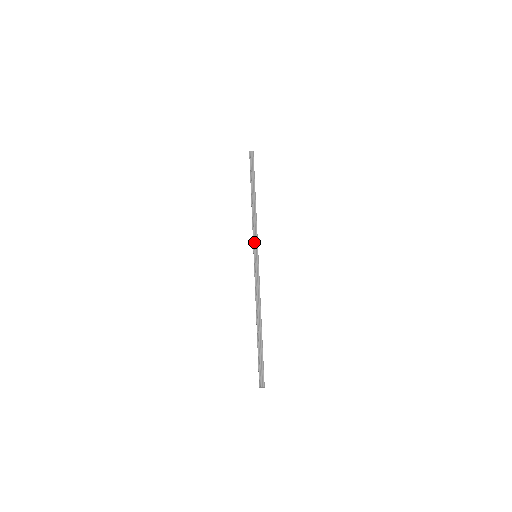
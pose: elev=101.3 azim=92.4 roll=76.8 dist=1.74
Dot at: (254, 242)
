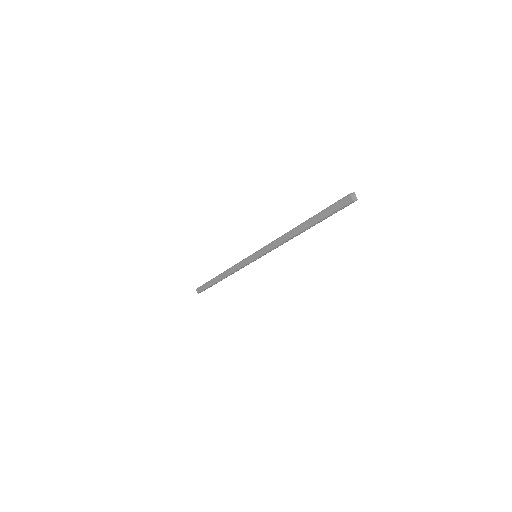
Dot at: (246, 258)
